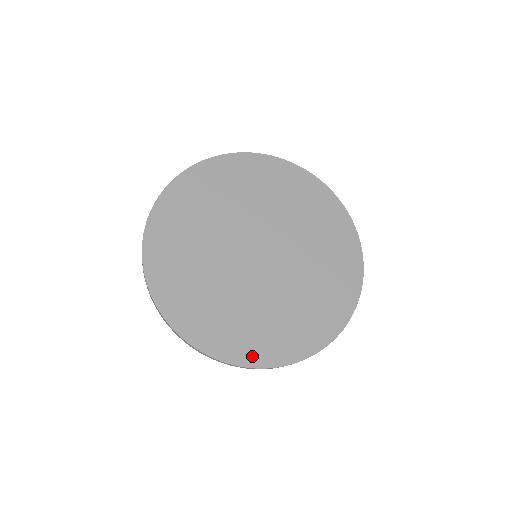
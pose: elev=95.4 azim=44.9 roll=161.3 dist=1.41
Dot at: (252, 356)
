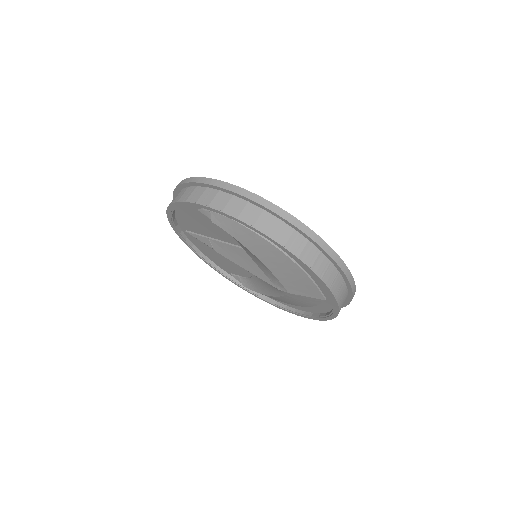
Dot at: occluded
